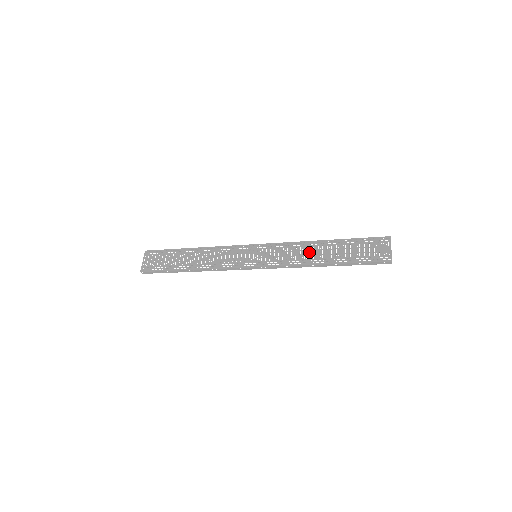
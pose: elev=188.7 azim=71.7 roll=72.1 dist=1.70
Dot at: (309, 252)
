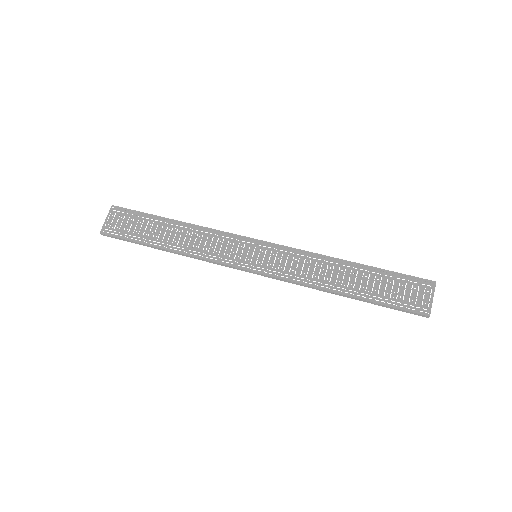
Dot at: (326, 272)
